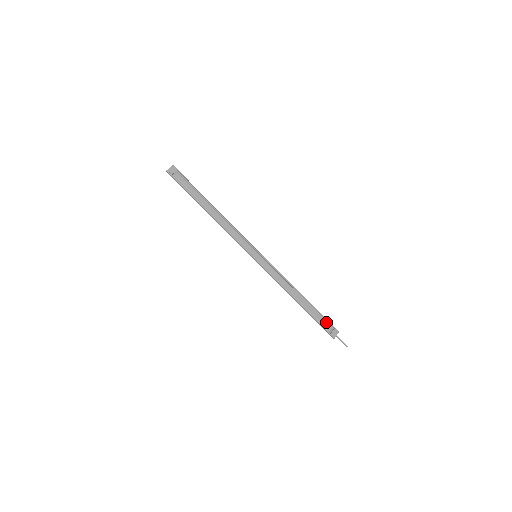
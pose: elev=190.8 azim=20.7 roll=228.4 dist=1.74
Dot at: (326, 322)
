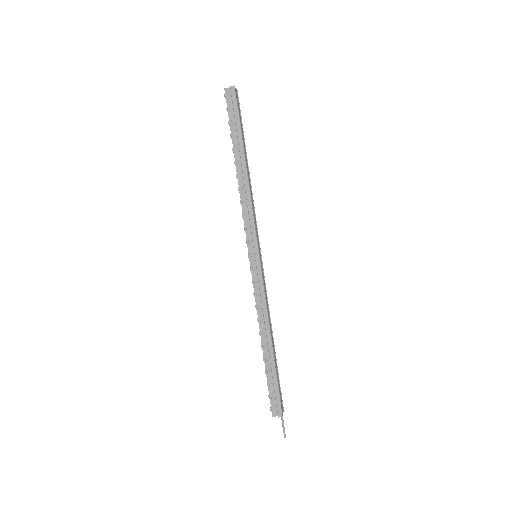
Dot at: (280, 389)
